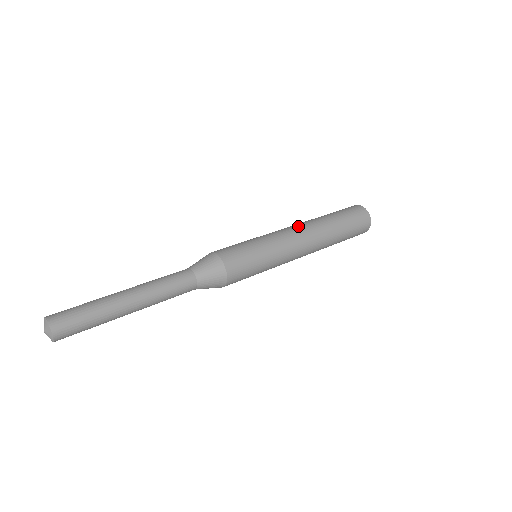
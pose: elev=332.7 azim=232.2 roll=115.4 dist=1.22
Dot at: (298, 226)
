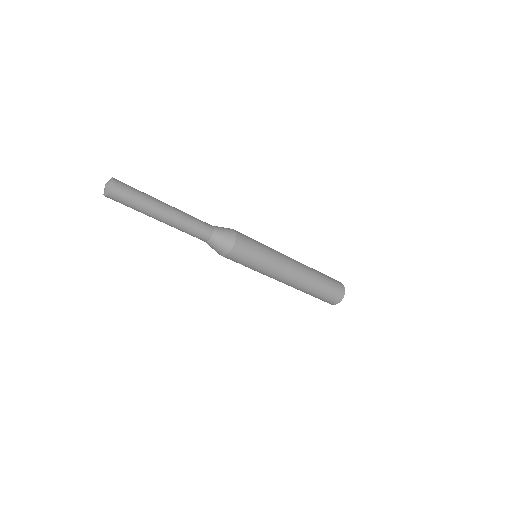
Dot at: occluded
